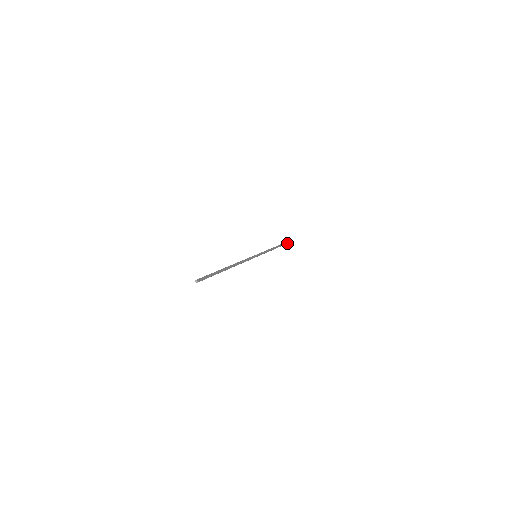
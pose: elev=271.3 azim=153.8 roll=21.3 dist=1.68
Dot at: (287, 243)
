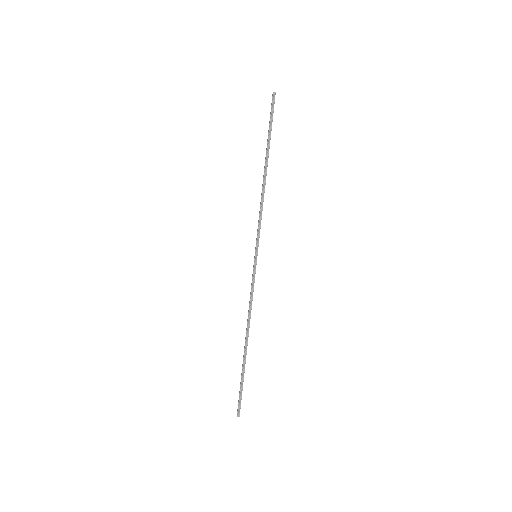
Dot at: (273, 108)
